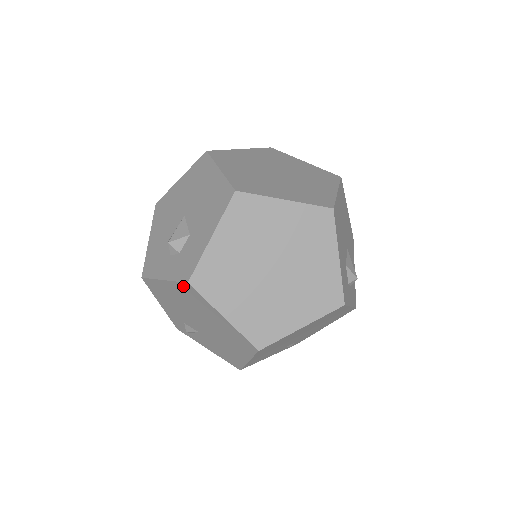
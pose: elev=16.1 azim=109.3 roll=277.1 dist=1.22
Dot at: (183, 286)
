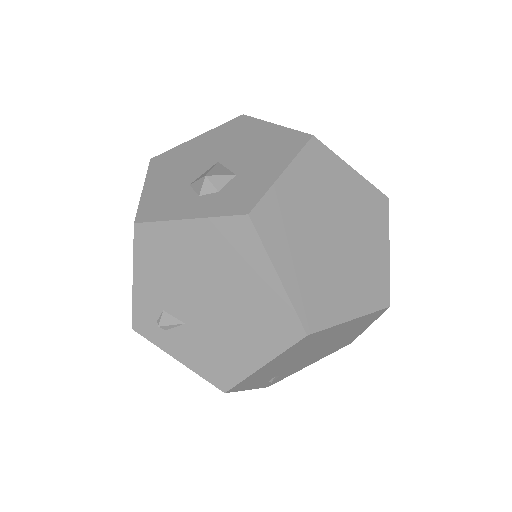
Dot at: (230, 224)
